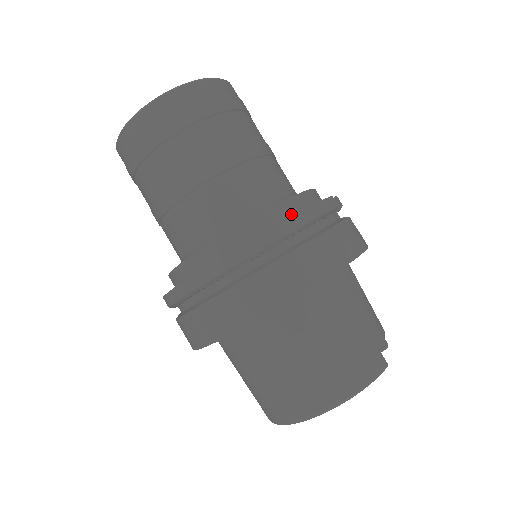
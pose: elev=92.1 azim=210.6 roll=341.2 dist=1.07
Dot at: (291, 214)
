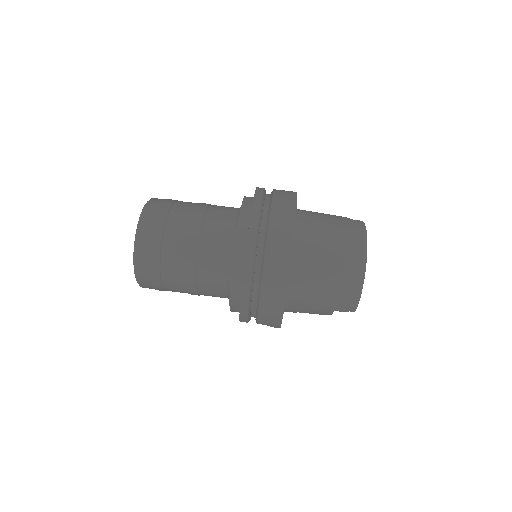
Dot at: (251, 204)
